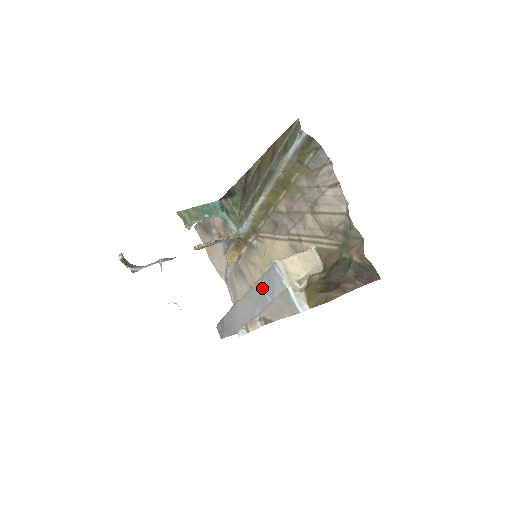
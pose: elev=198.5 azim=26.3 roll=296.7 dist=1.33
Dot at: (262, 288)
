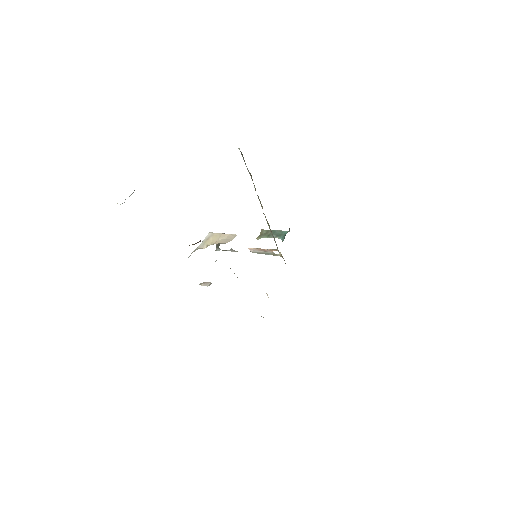
Dot at: occluded
